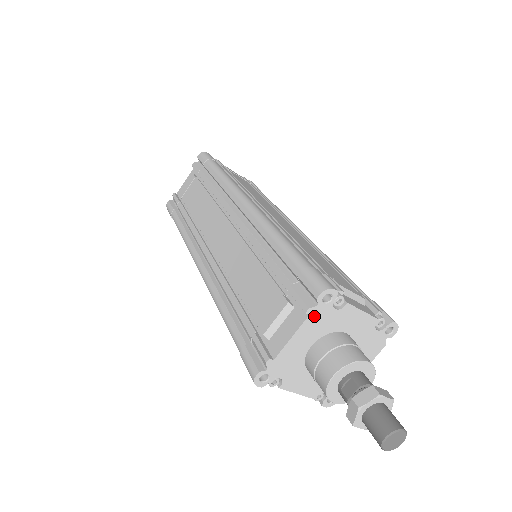
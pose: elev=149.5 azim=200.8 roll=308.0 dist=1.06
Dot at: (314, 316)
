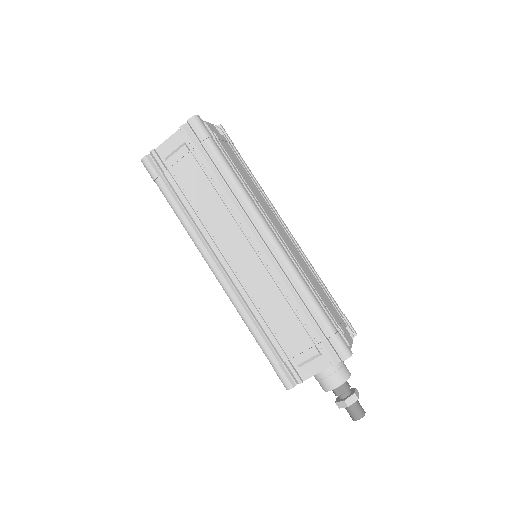
Dot at: occluded
